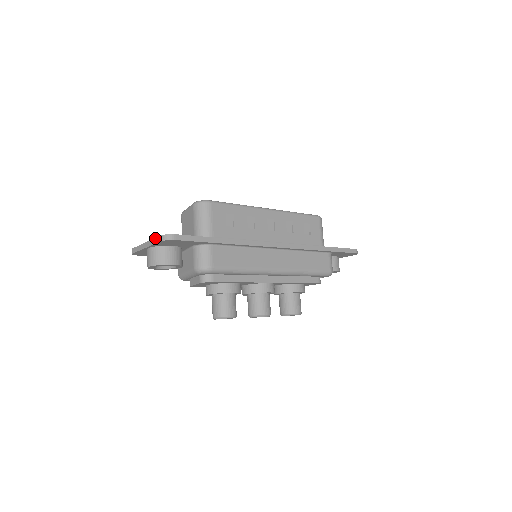
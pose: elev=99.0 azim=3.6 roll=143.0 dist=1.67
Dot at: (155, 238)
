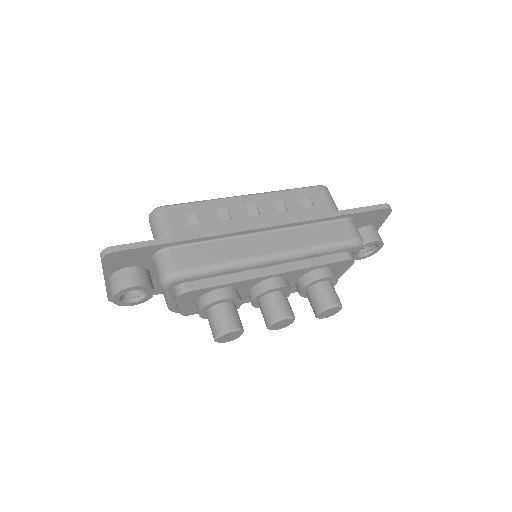
Dot at: (101, 262)
